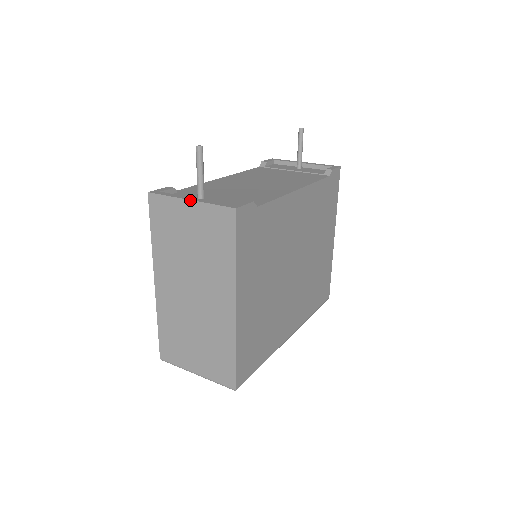
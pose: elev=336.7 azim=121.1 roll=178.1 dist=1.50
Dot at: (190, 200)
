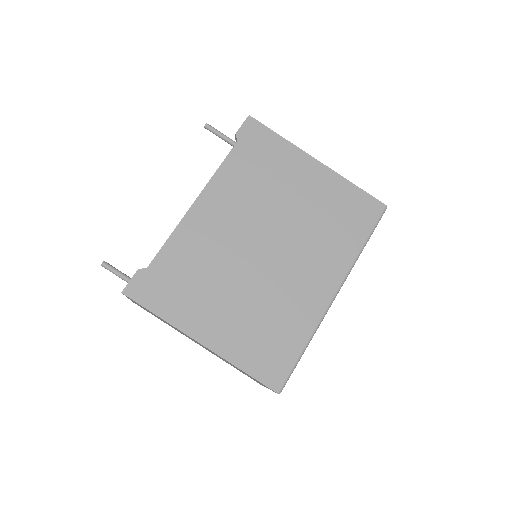
Dot at: (128, 298)
